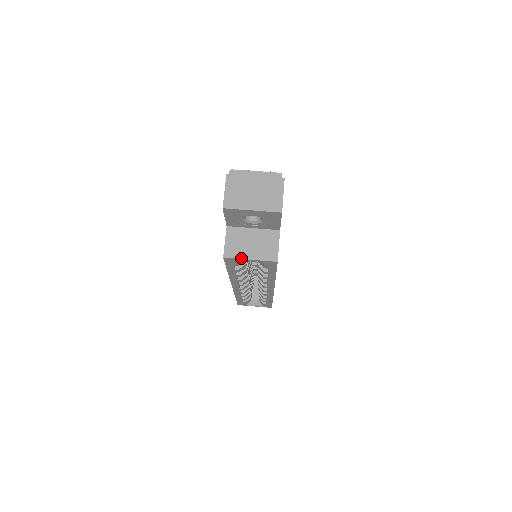
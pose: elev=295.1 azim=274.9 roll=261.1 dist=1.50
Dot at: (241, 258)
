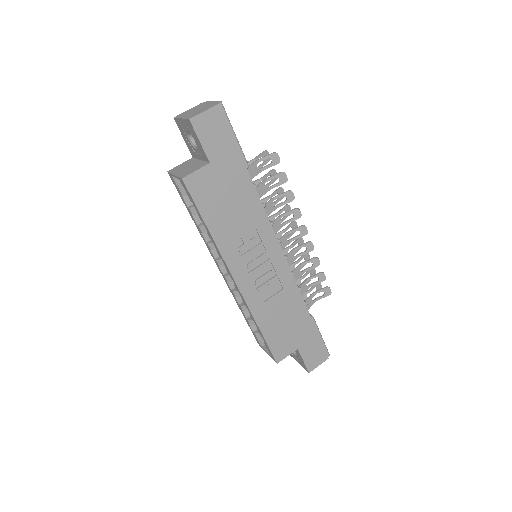
Dot at: (172, 173)
